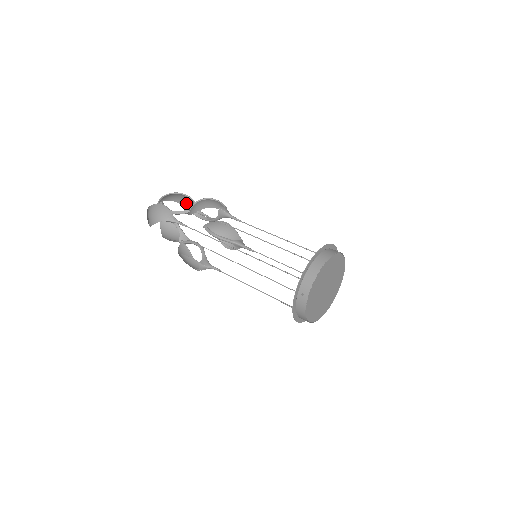
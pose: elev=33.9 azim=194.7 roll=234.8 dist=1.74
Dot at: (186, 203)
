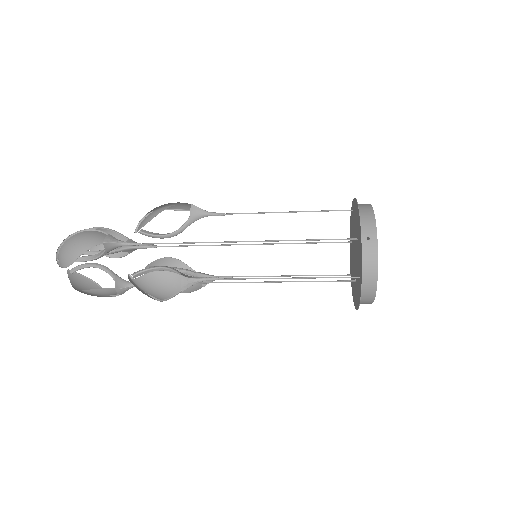
Dot at: occluded
